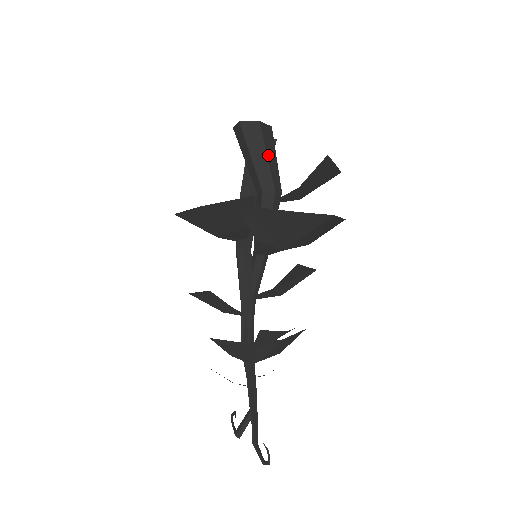
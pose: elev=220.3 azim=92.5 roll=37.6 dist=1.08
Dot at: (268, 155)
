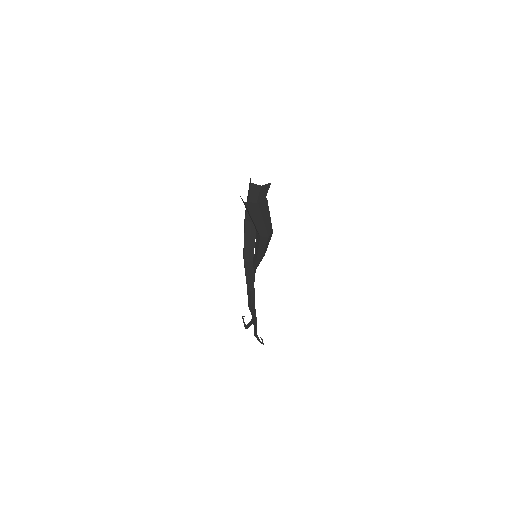
Dot at: (264, 219)
